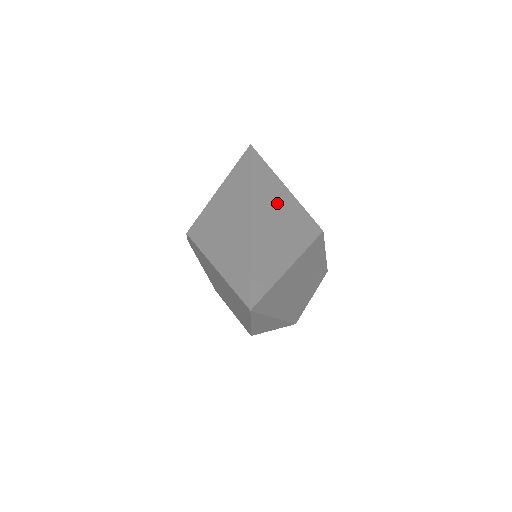
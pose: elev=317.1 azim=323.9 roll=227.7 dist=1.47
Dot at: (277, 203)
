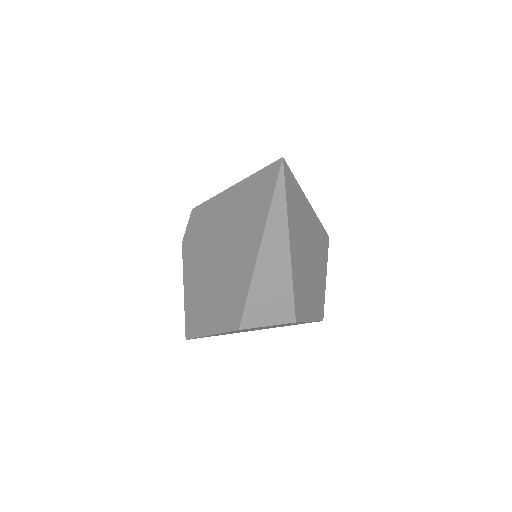
Dot at: occluded
